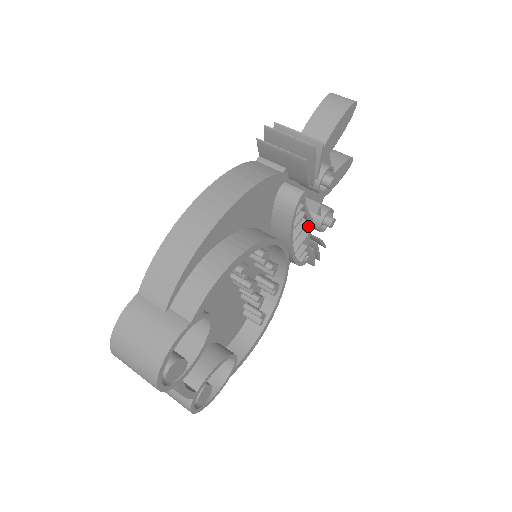
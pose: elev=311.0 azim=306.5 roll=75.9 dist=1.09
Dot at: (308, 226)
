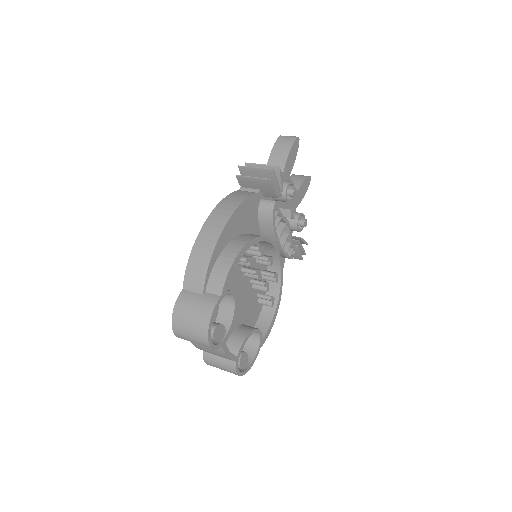
Dot at: (287, 227)
